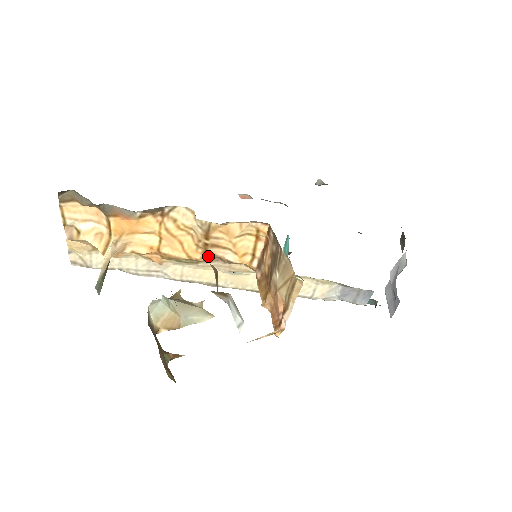
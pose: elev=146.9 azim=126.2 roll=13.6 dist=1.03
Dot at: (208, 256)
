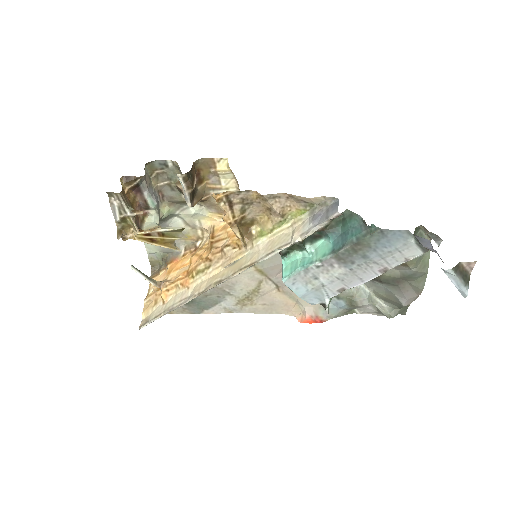
Dot at: (212, 249)
